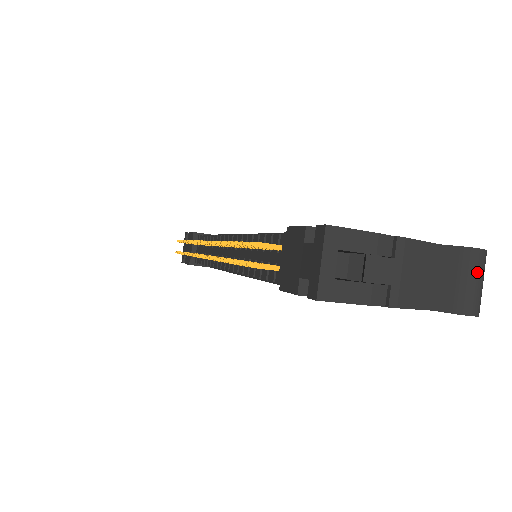
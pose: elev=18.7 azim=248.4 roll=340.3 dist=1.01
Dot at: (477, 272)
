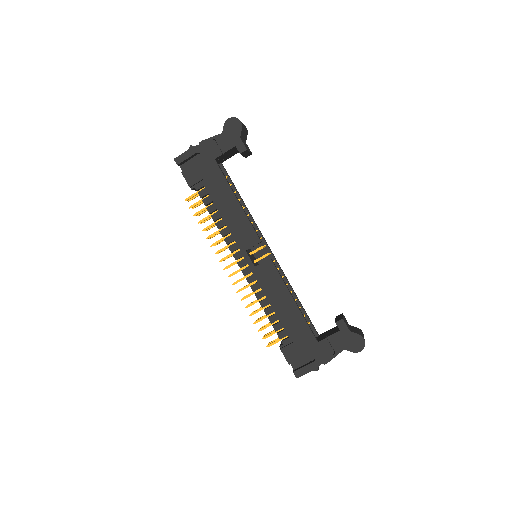
Dot at: occluded
